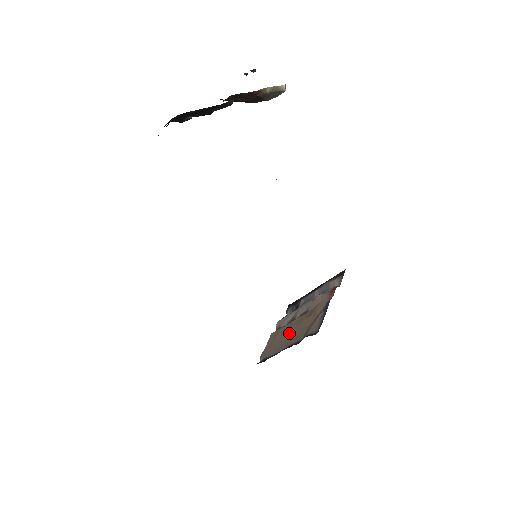
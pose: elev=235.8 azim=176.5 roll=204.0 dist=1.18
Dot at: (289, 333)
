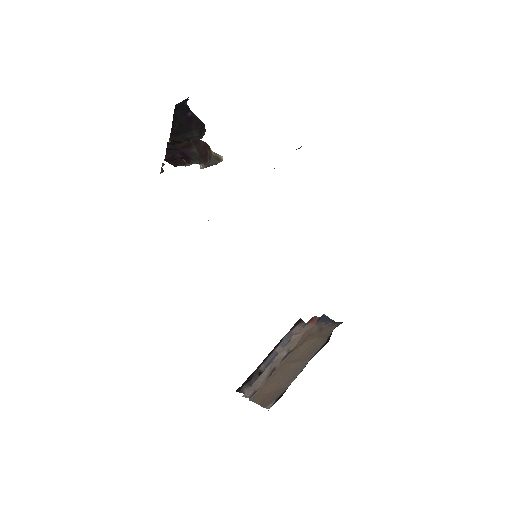
Dot at: (290, 366)
